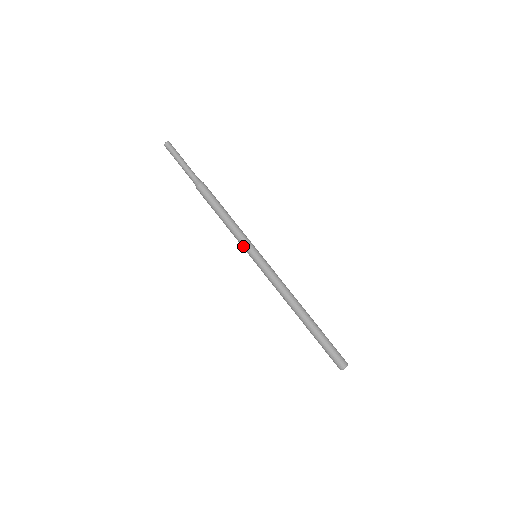
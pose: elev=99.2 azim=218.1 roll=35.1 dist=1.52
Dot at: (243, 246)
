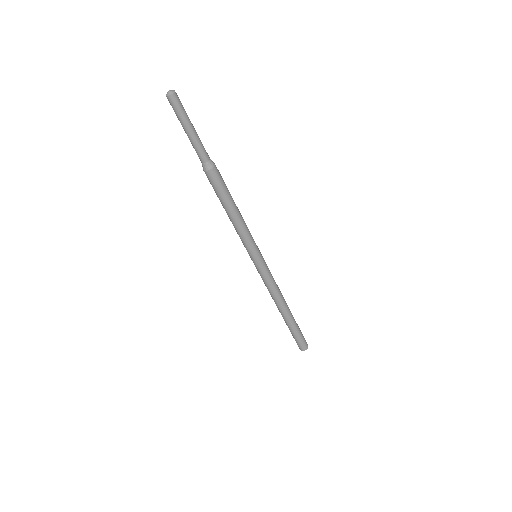
Dot at: (247, 247)
